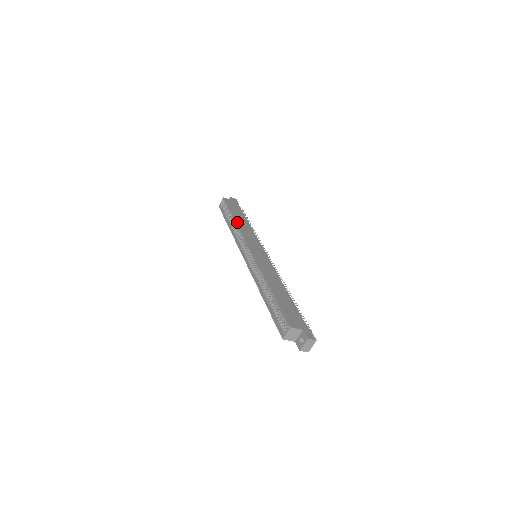
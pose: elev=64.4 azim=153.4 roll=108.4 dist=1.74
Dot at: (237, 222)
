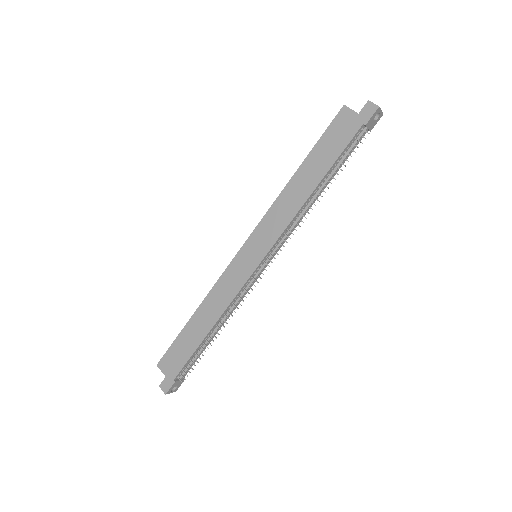
Dot at: (289, 184)
